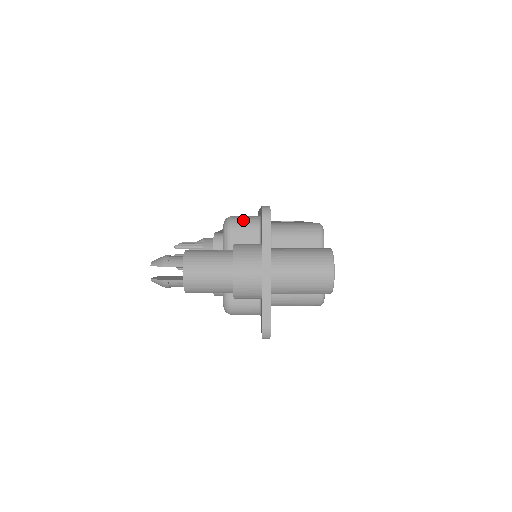
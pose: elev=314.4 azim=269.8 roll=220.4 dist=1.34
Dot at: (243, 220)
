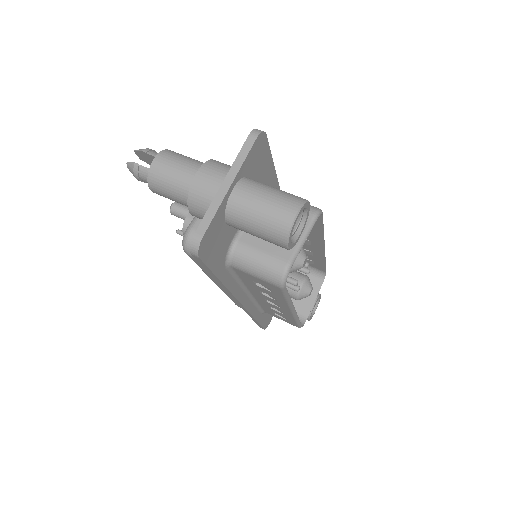
Dot at: occluded
